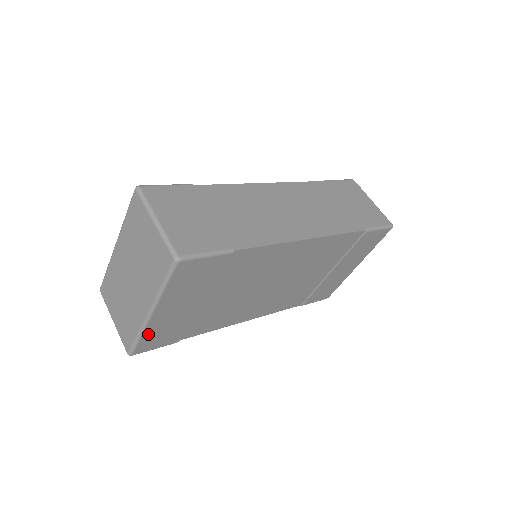
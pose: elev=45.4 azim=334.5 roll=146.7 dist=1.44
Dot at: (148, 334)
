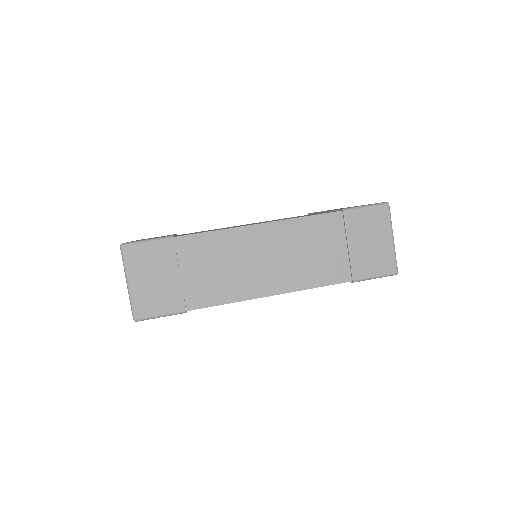
Dot at: occluded
